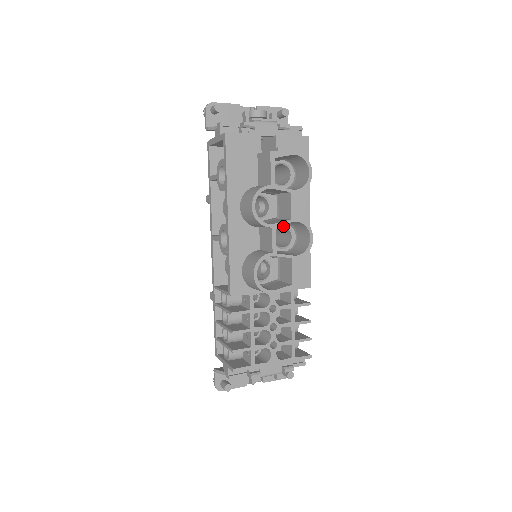
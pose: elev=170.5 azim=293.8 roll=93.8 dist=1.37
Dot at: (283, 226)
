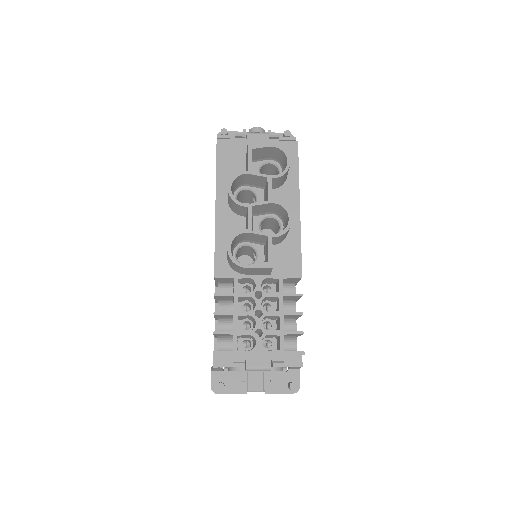
Dot at: (270, 216)
